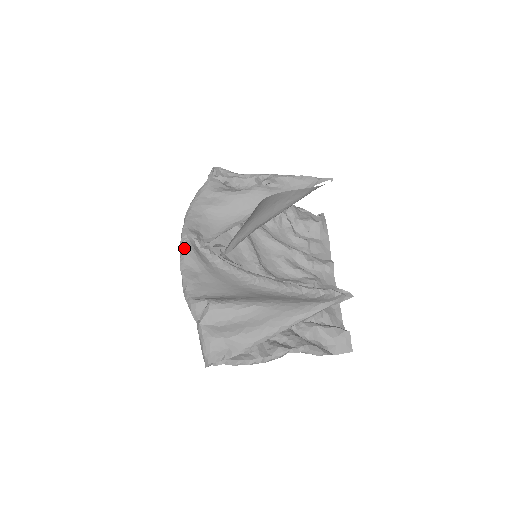
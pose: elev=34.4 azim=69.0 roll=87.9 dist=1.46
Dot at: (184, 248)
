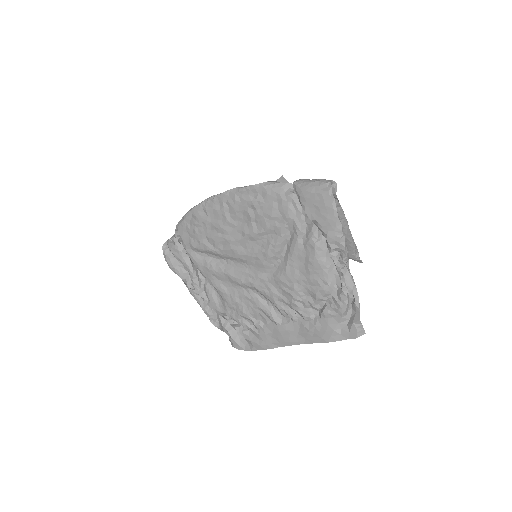
Dot at: occluded
